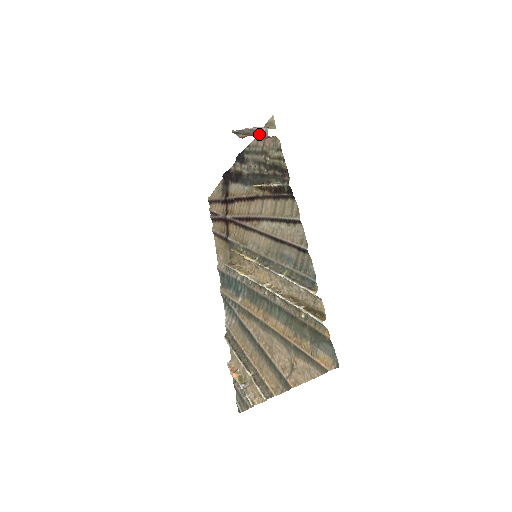
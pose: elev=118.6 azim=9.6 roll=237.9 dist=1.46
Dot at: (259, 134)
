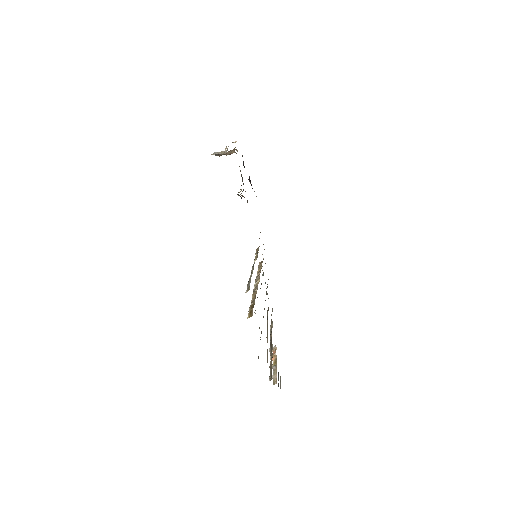
Dot at: (223, 153)
